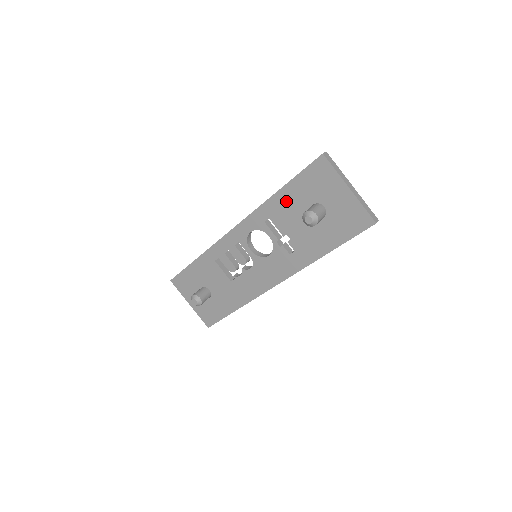
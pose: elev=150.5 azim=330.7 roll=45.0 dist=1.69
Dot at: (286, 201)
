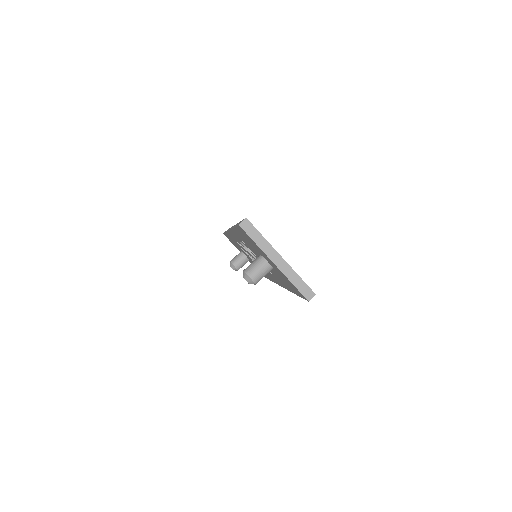
Dot at: (243, 239)
